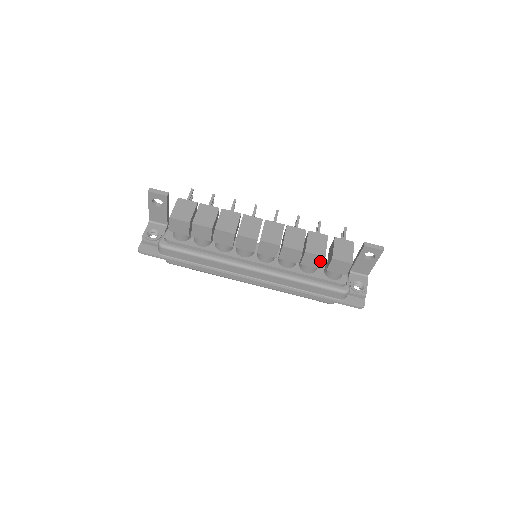
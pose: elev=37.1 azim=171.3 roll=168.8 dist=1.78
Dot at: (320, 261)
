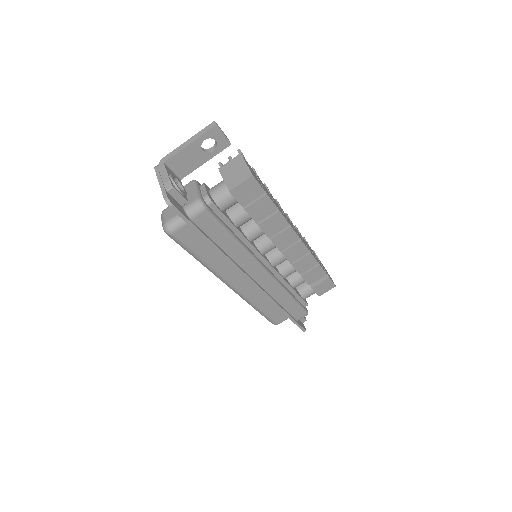
Dot at: (318, 277)
